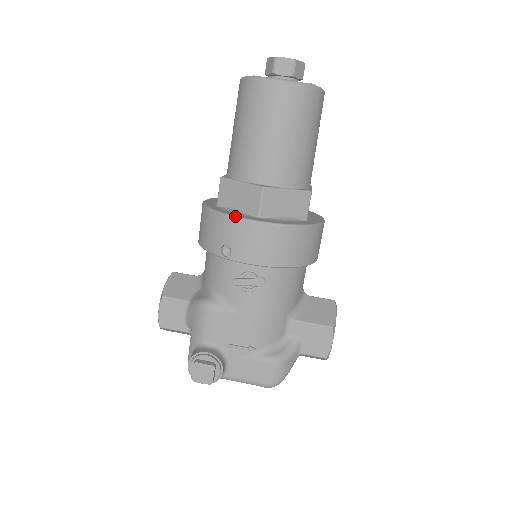
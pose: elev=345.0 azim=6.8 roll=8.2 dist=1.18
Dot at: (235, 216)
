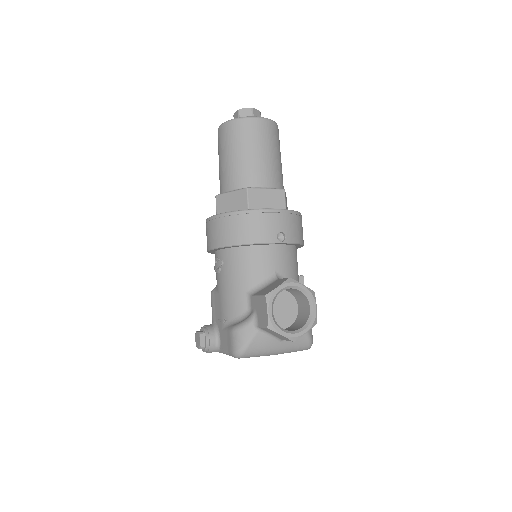
Dot at: occluded
